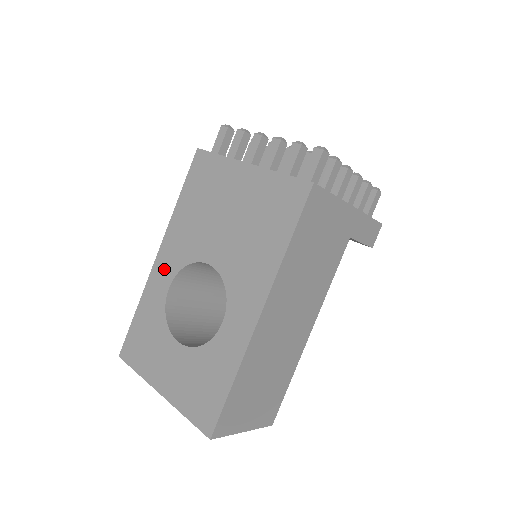
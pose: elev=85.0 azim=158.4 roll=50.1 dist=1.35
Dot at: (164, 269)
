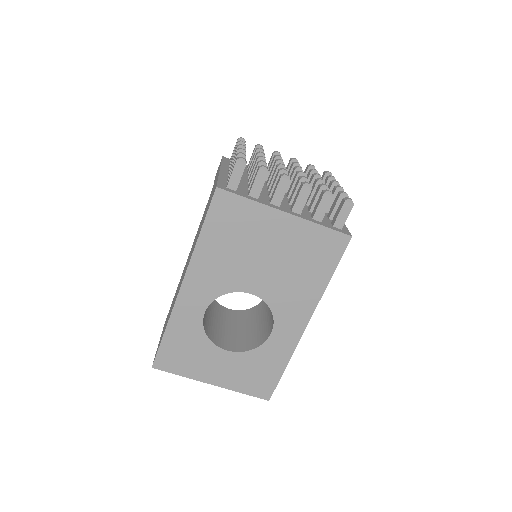
Dot at: (195, 298)
